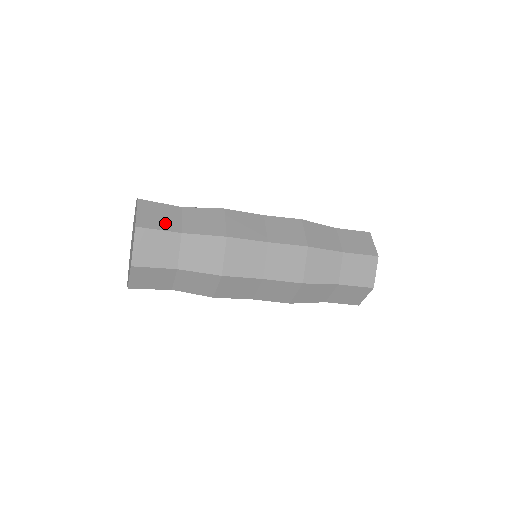
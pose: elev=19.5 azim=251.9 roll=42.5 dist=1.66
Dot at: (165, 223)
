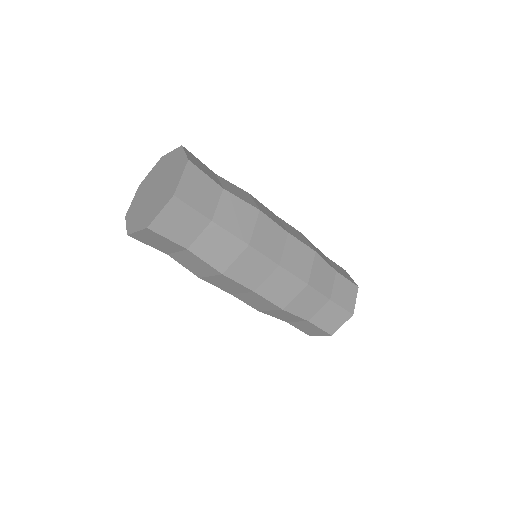
Dot at: (209, 174)
